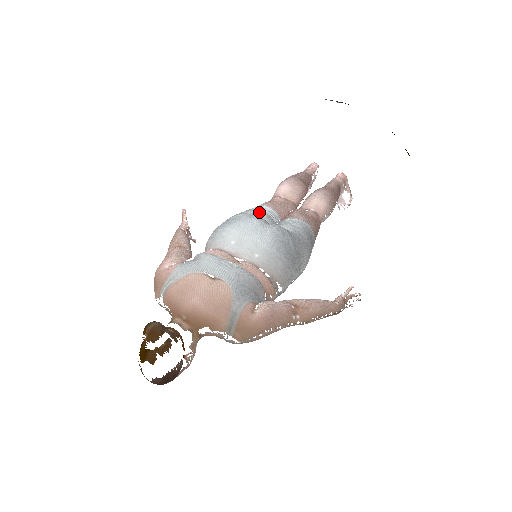
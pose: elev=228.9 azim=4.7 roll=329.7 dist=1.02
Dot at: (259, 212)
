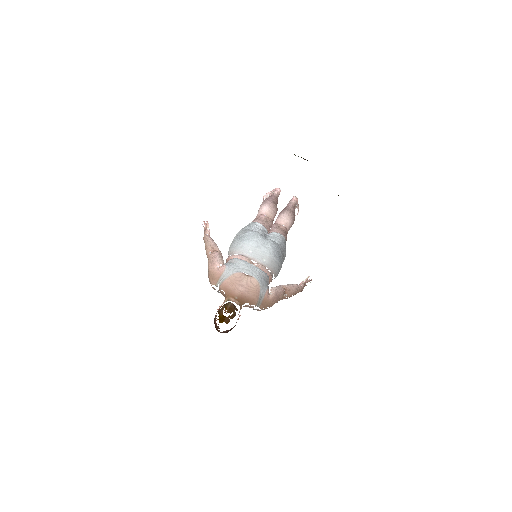
Dot at: (257, 229)
